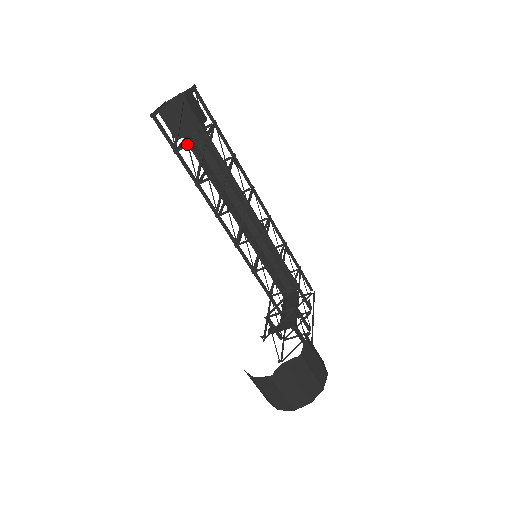
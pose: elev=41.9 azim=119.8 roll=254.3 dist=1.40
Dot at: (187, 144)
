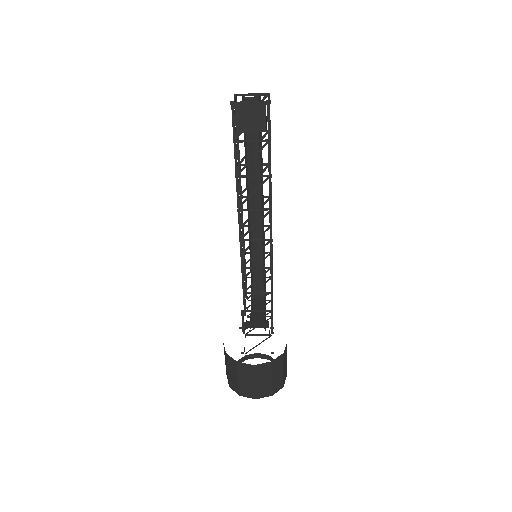
Dot at: (249, 140)
